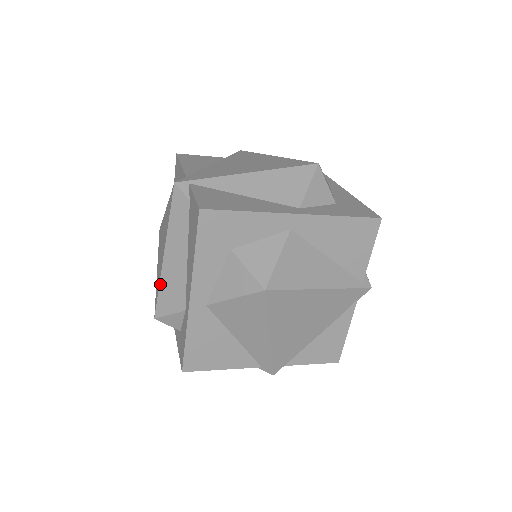
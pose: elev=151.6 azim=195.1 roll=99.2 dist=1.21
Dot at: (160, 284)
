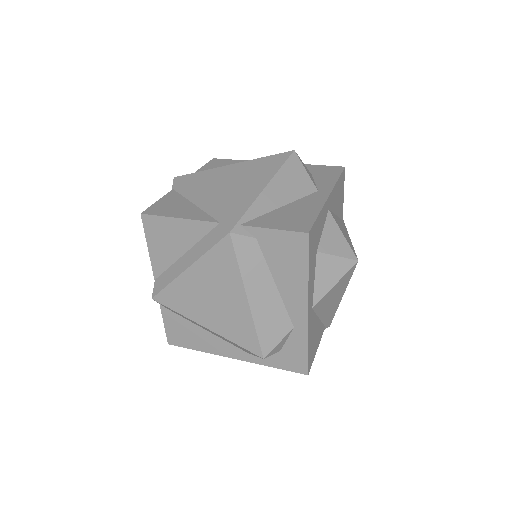
Dot at: (256, 327)
